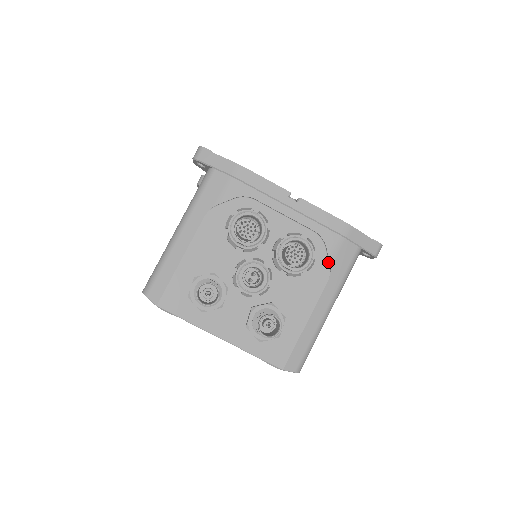
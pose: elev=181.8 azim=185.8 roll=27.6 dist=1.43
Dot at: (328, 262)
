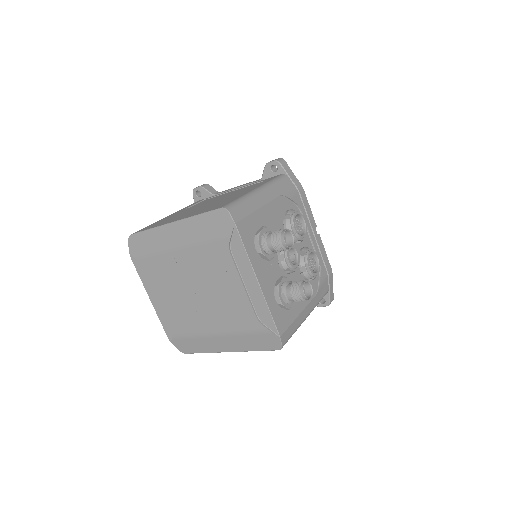
Dot at: (318, 284)
